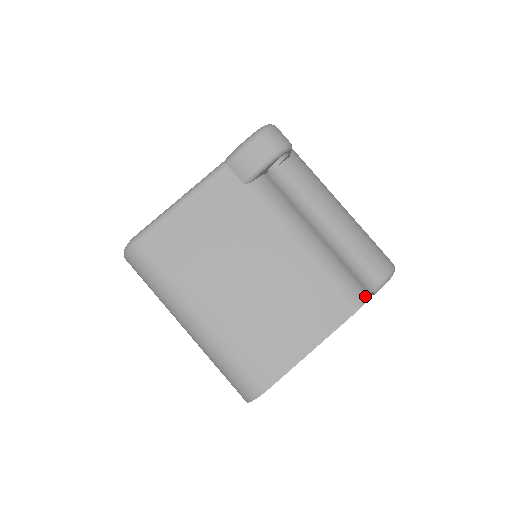
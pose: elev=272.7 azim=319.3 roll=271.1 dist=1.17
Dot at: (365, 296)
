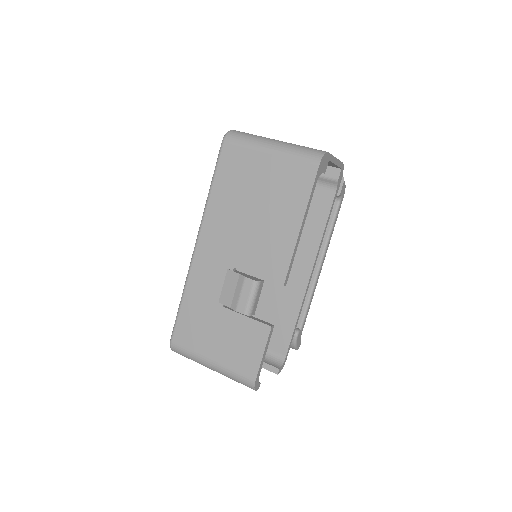
Dot at: occluded
